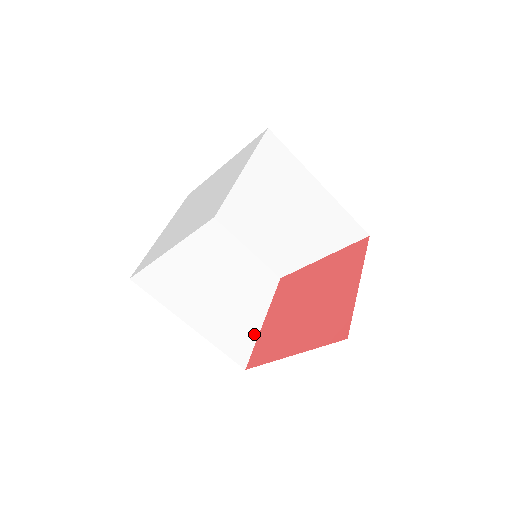
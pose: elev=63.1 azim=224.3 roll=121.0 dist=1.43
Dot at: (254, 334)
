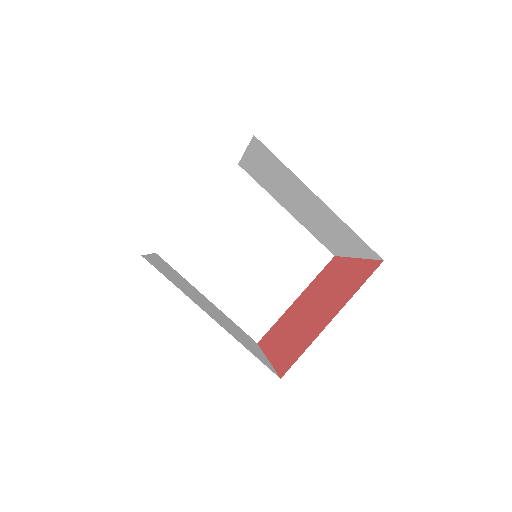
Dot at: (279, 312)
